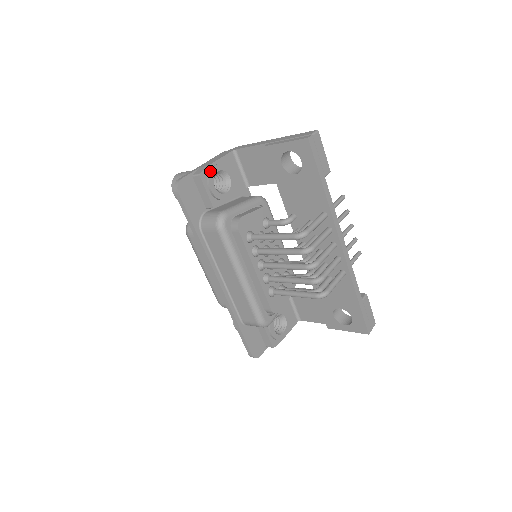
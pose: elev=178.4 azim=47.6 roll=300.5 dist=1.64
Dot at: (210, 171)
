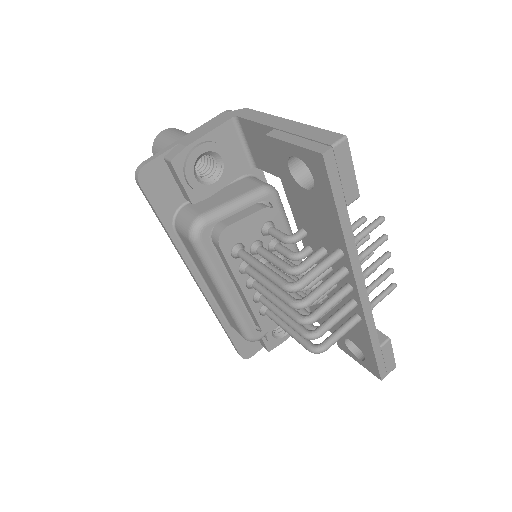
Dot at: (188, 155)
